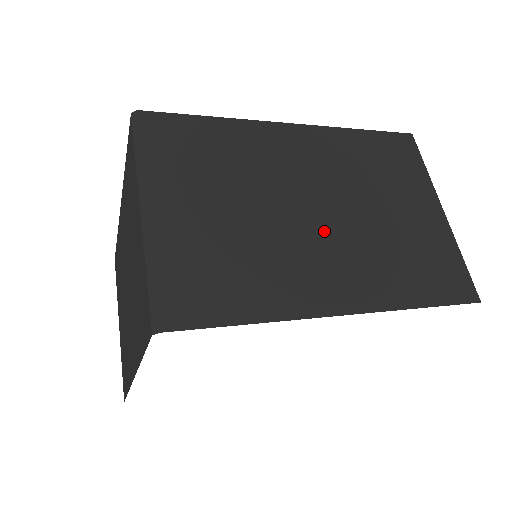
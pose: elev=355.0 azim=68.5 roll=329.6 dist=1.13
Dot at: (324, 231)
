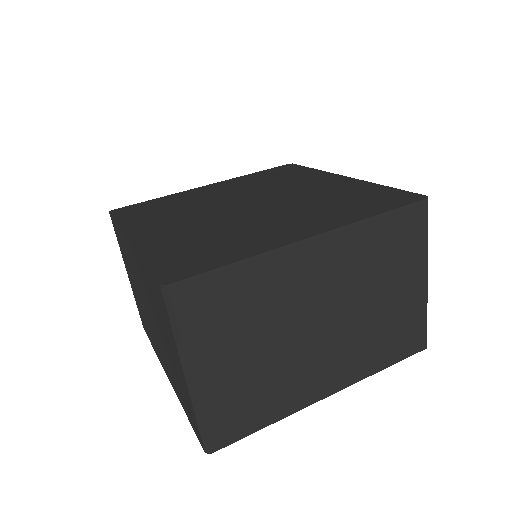
Dot at: (326, 339)
